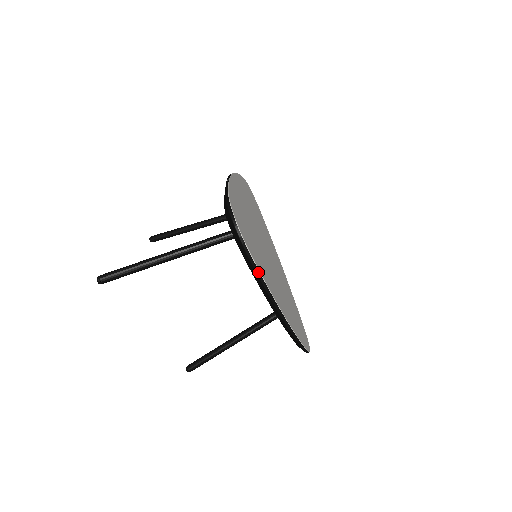
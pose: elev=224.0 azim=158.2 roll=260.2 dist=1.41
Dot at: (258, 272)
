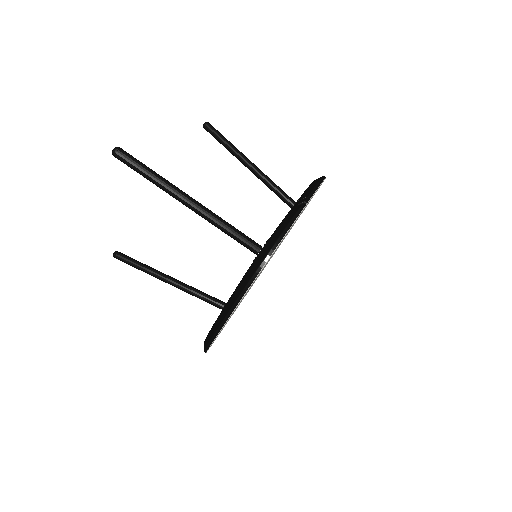
Dot at: (234, 307)
